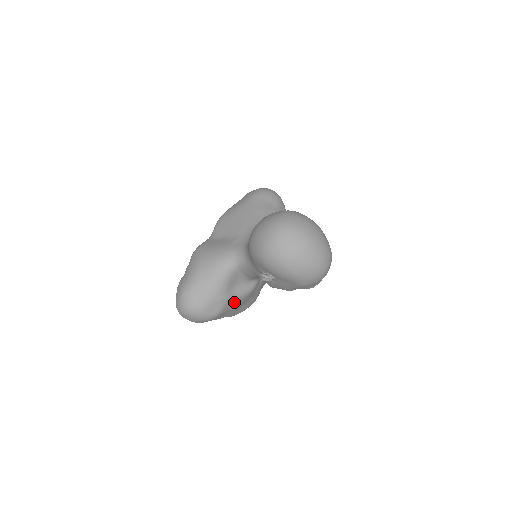
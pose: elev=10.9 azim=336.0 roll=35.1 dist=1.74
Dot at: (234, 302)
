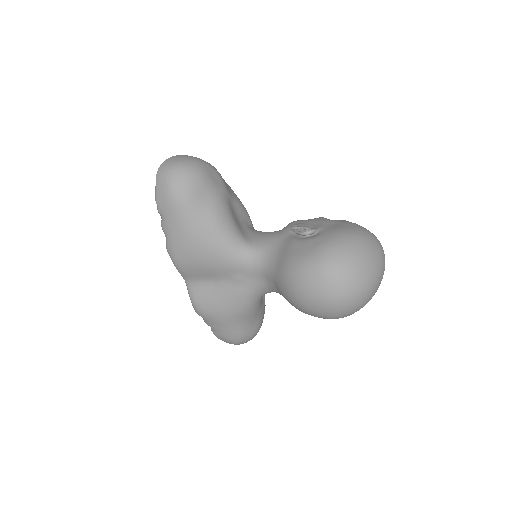
Dot at: occluded
